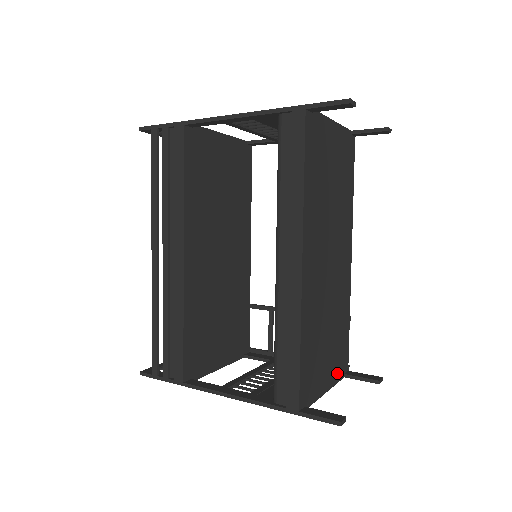
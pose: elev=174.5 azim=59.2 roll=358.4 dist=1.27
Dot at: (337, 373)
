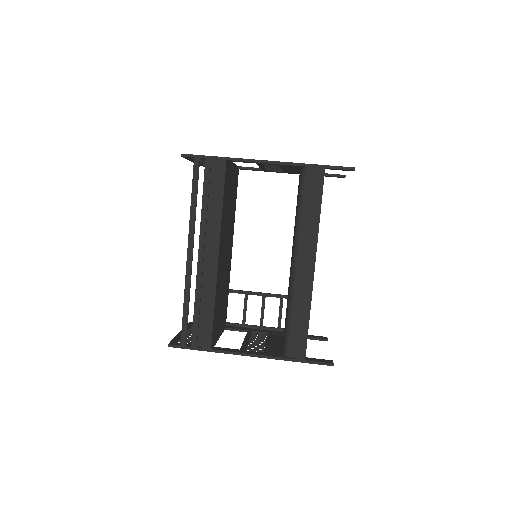
Dot at: occluded
